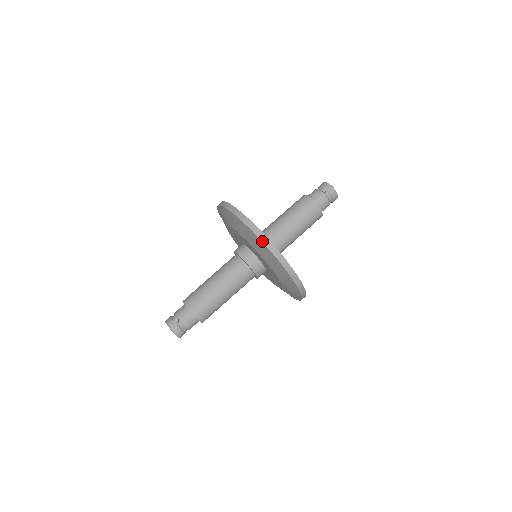
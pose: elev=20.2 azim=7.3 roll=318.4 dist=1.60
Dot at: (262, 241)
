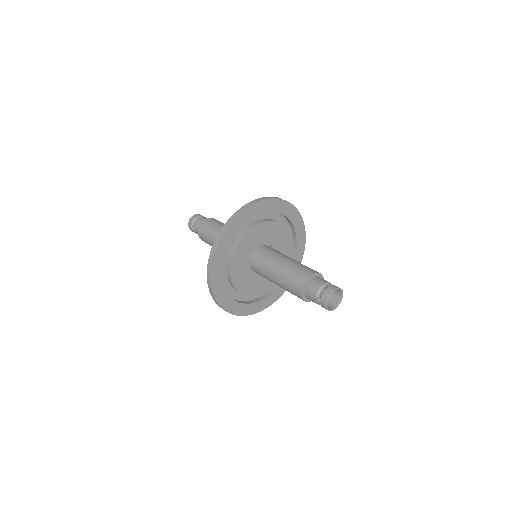
Dot at: (211, 295)
